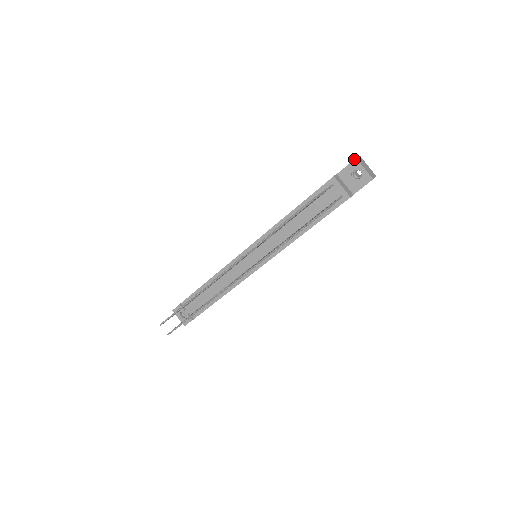
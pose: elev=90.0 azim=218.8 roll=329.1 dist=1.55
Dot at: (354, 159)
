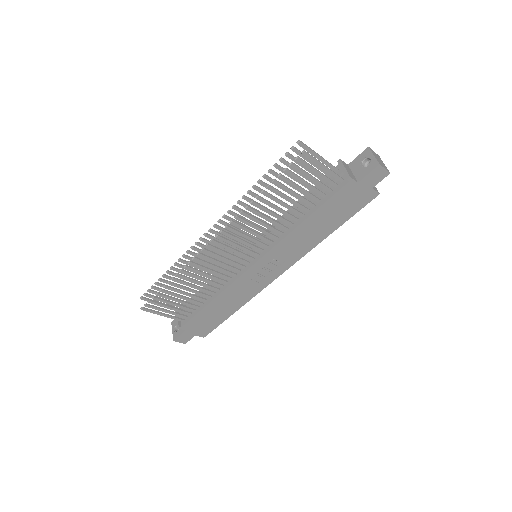
Dot at: (366, 148)
